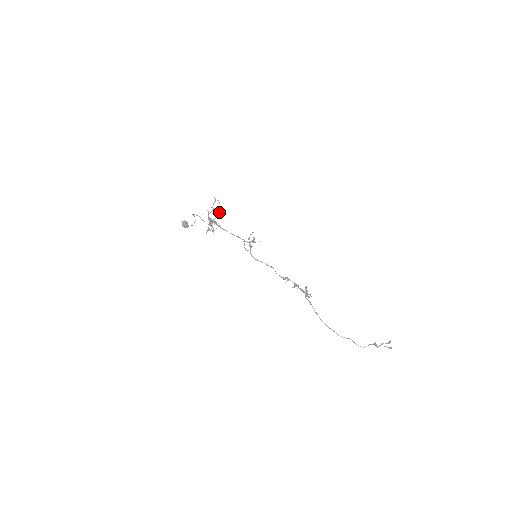
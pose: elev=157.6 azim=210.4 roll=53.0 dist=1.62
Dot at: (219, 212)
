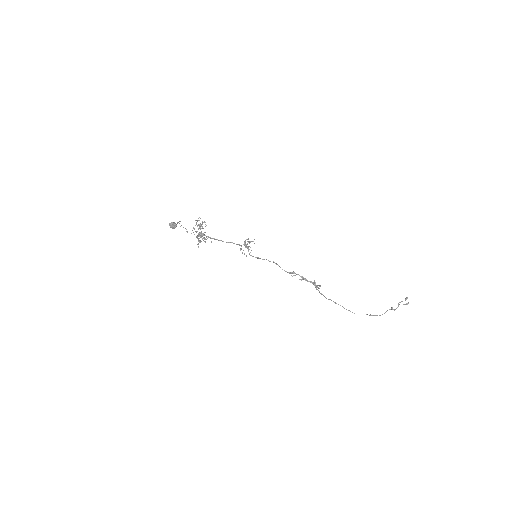
Dot at: occluded
